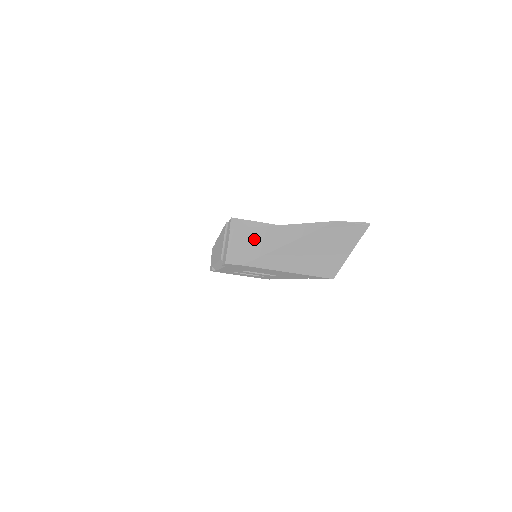
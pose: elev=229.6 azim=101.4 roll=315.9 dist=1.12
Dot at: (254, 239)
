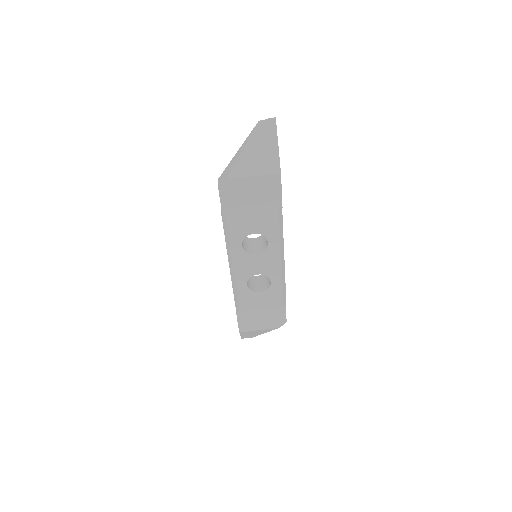
Dot at: (229, 167)
